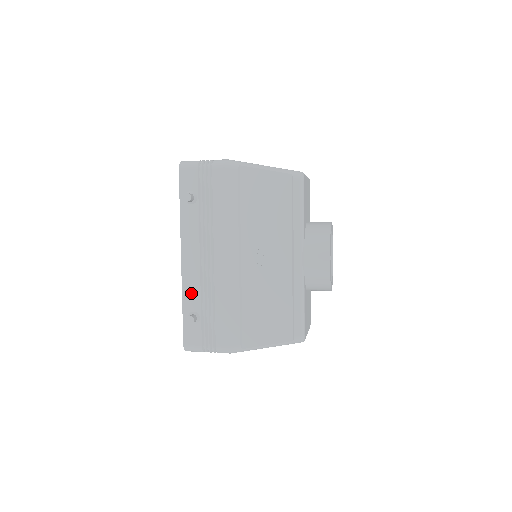
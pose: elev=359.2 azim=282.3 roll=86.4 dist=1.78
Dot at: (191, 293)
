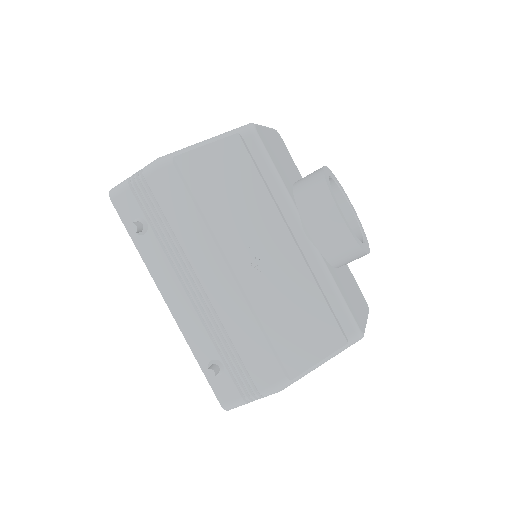
Dot at: (198, 339)
